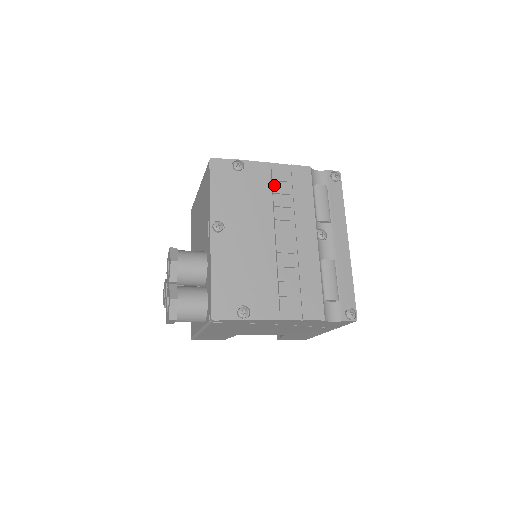
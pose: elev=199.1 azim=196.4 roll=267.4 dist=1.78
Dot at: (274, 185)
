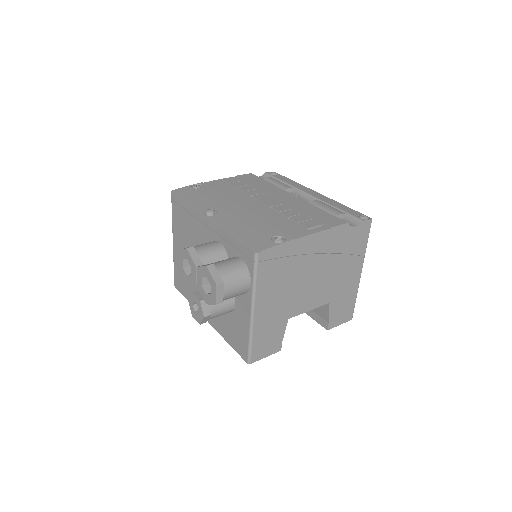
Dot at: (233, 184)
